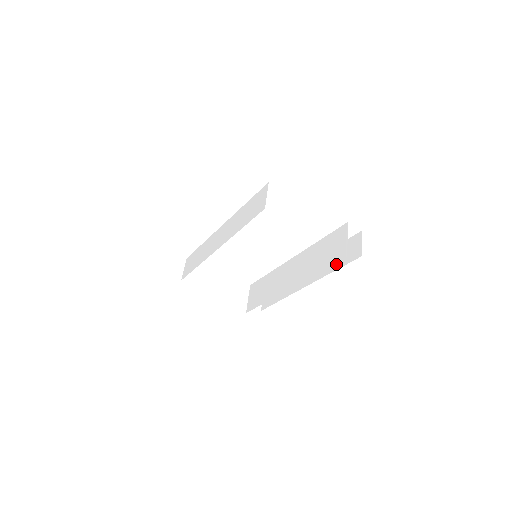
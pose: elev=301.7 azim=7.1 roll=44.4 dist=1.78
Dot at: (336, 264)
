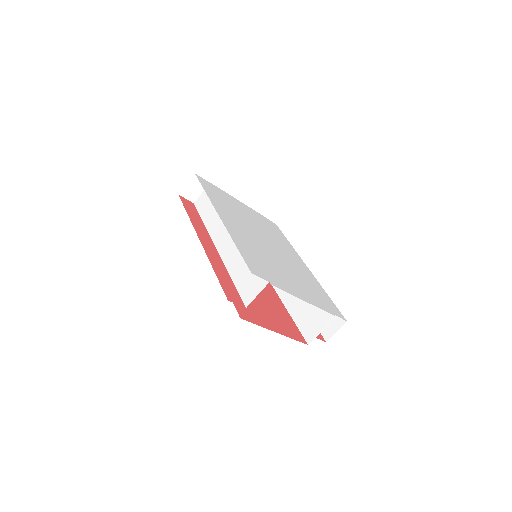
Dot at: occluded
